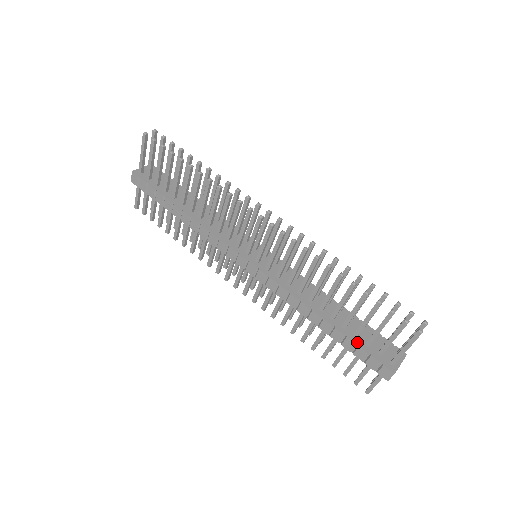
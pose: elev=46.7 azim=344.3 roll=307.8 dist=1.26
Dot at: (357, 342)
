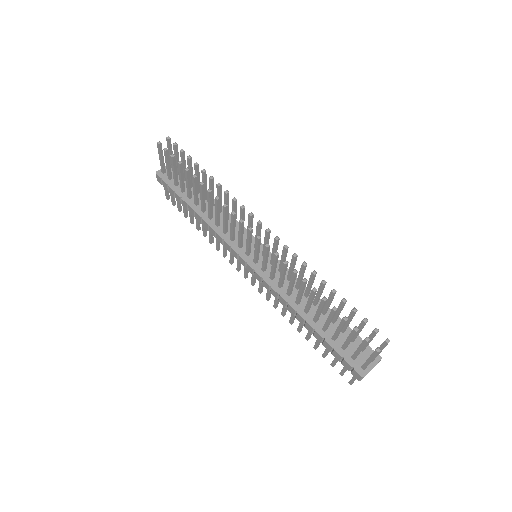
Dot at: (333, 345)
